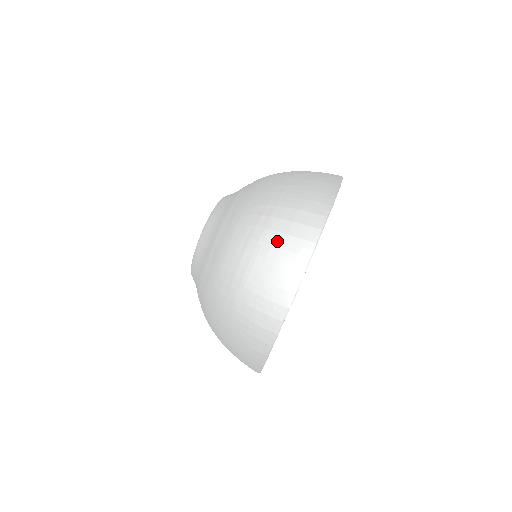
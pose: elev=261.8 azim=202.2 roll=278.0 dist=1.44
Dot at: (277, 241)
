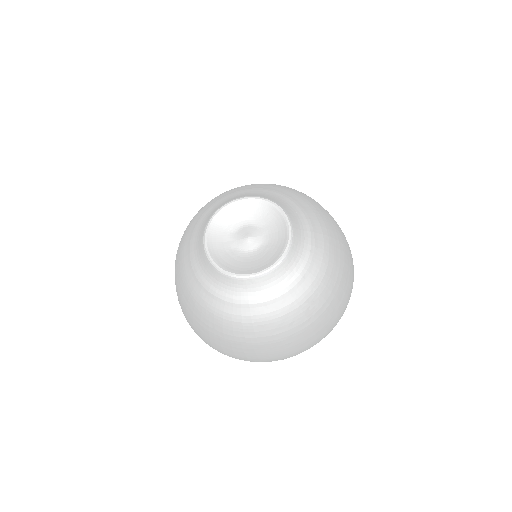
Dot at: (298, 341)
